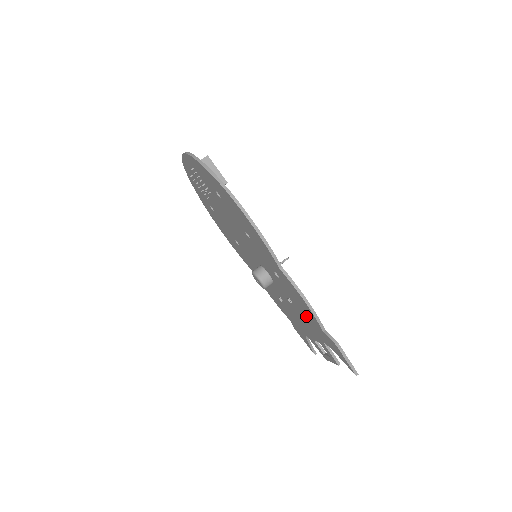
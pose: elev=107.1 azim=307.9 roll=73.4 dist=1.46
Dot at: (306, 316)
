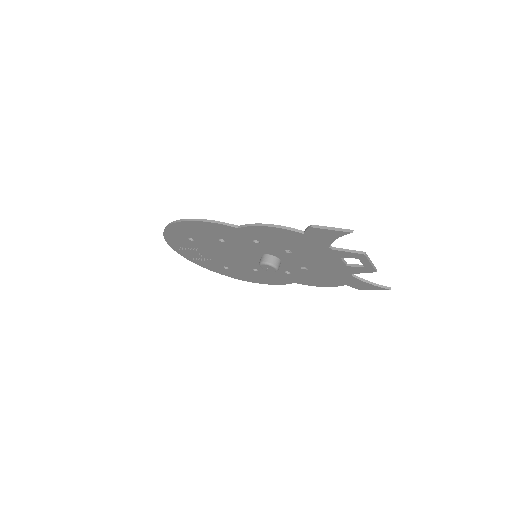
Dot at: (297, 244)
